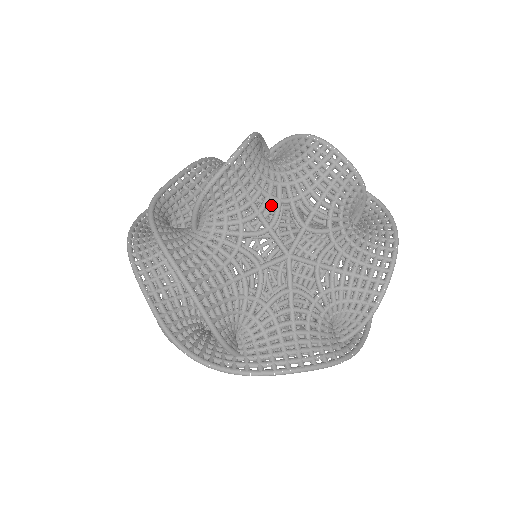
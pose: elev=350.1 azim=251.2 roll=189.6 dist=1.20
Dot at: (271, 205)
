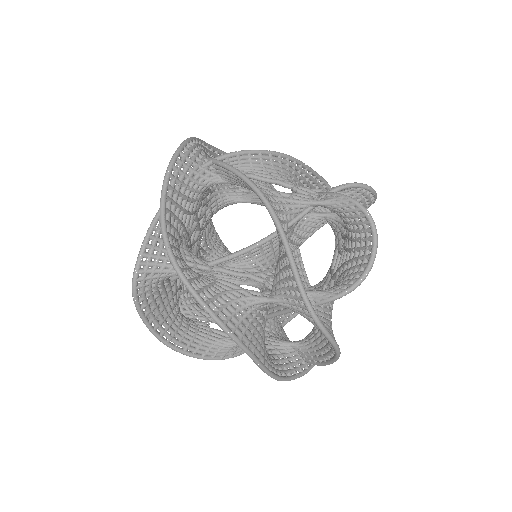
Dot at: occluded
